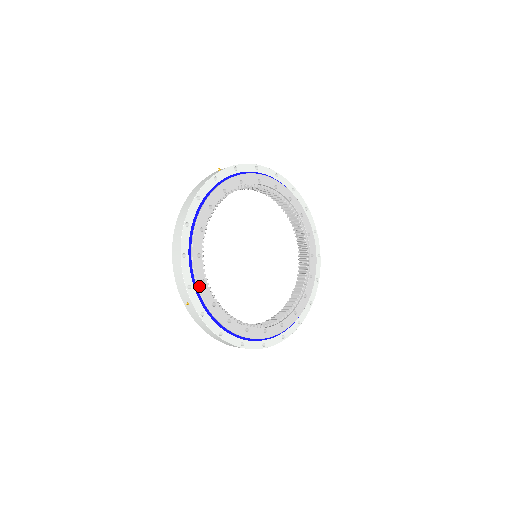
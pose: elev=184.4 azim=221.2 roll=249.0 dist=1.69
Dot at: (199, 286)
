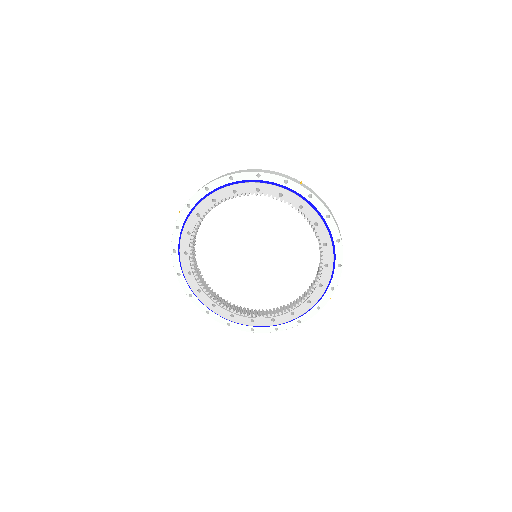
Dot at: (193, 213)
